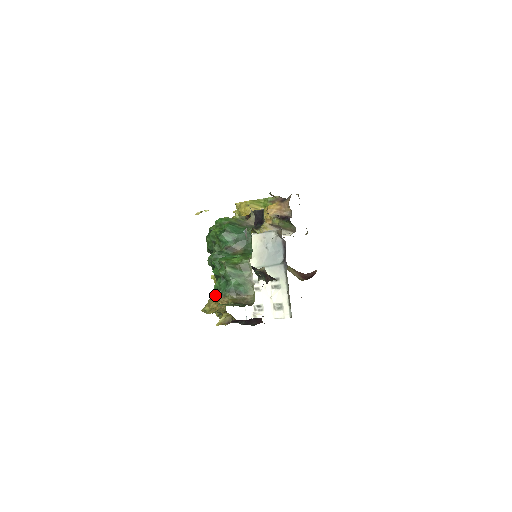
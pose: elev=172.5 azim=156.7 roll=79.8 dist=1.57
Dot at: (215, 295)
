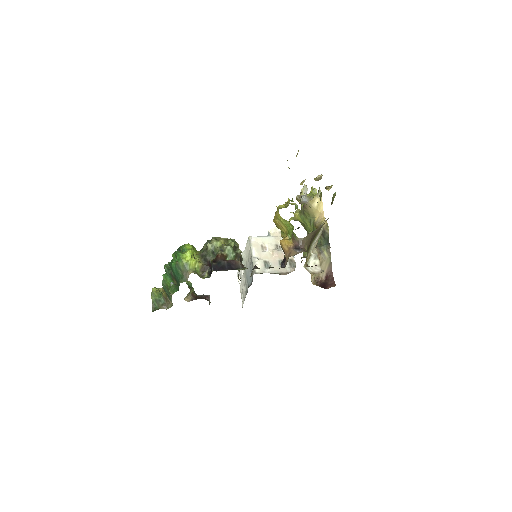
Dot at: occluded
